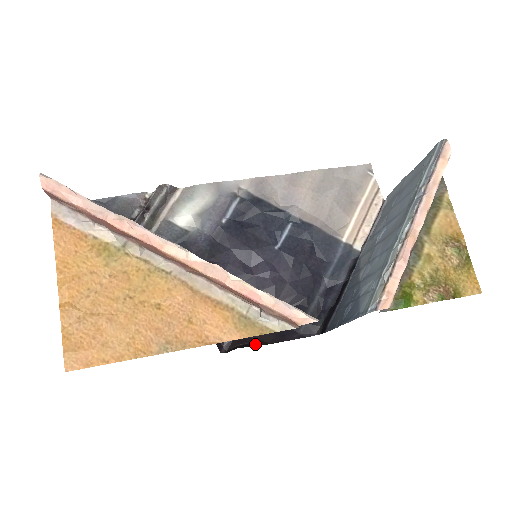
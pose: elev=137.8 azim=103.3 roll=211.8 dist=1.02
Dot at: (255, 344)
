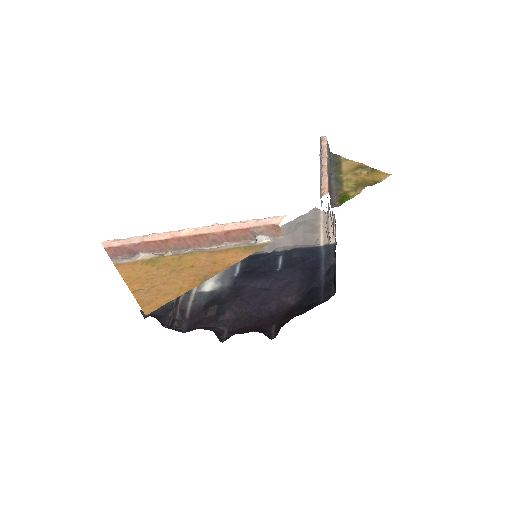
Dot at: (292, 318)
